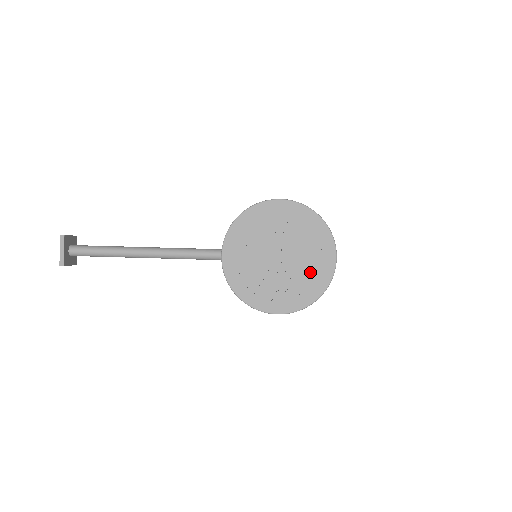
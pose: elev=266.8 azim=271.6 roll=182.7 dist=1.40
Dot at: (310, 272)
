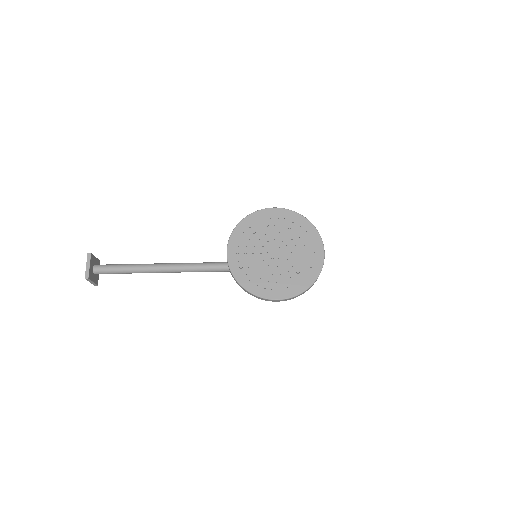
Dot at: (303, 263)
